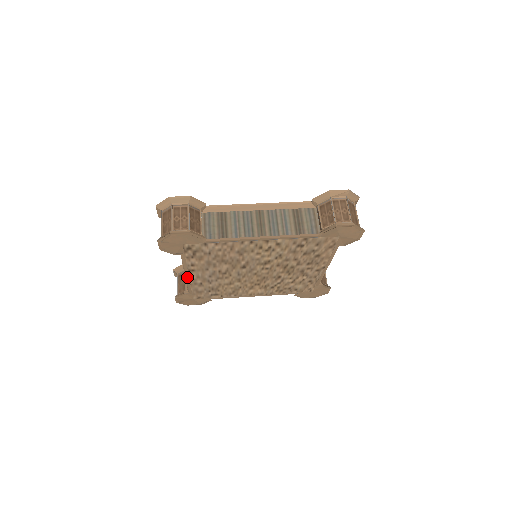
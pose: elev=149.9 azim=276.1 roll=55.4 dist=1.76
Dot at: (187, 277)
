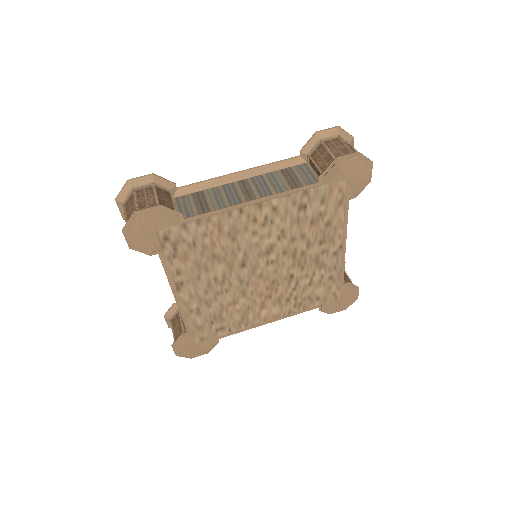
Dot at: (177, 299)
